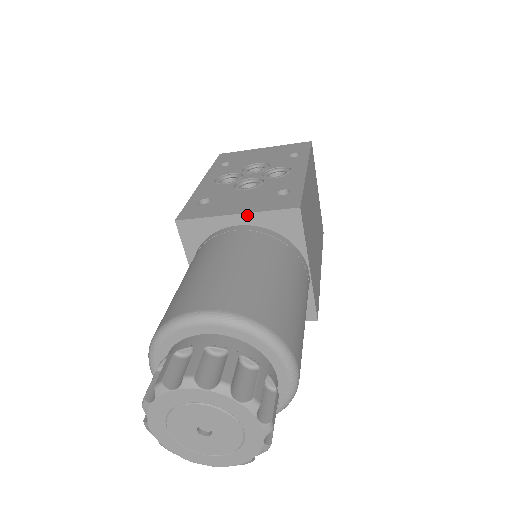
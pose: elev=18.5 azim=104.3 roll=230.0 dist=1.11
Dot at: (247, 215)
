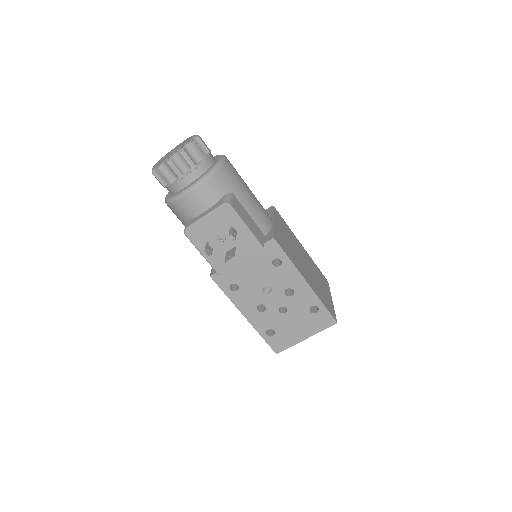
Dot at: occluded
